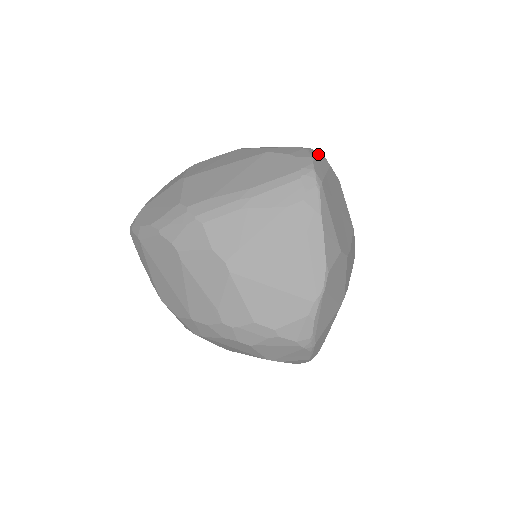
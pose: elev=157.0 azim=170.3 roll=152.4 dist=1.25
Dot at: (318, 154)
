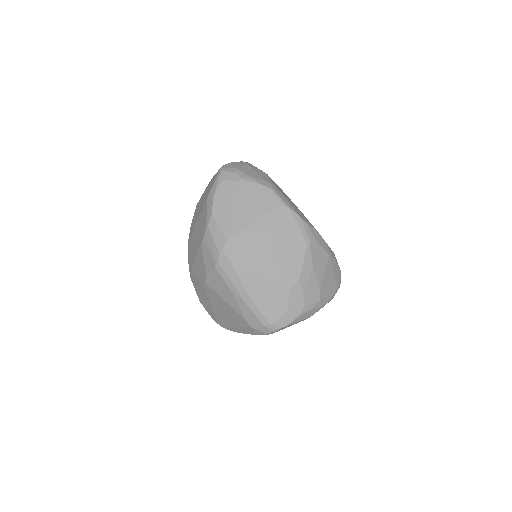
Dot at: (308, 315)
